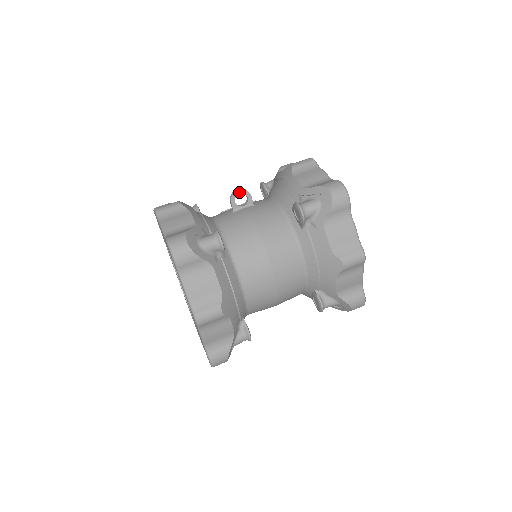
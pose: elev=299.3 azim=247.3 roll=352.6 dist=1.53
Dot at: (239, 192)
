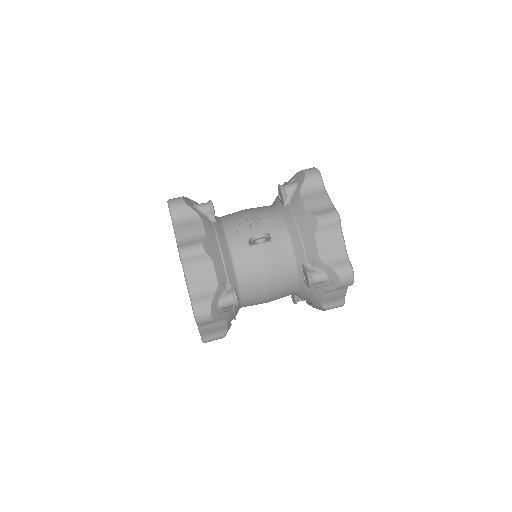
Dot at: (261, 238)
